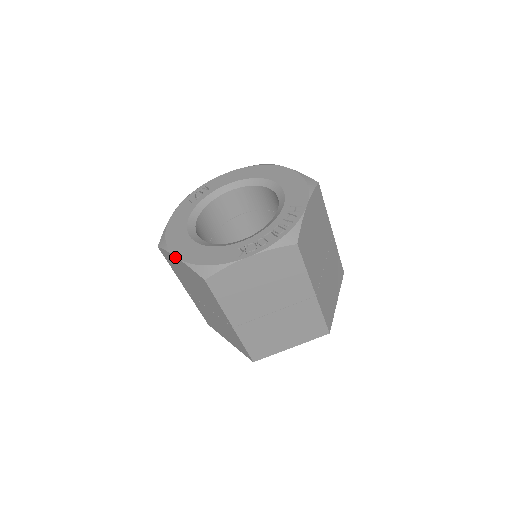
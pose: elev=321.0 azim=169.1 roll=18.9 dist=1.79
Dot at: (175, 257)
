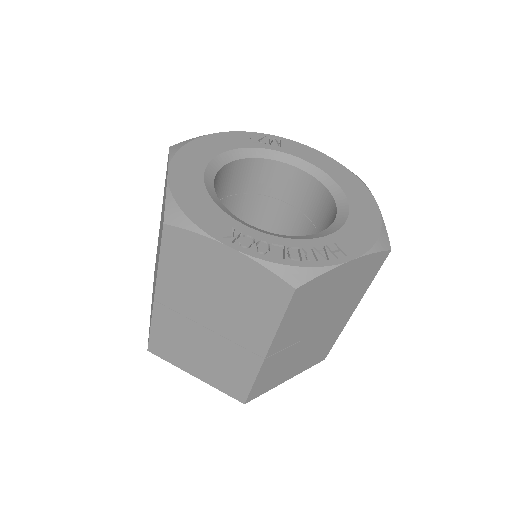
Dot at: (168, 171)
